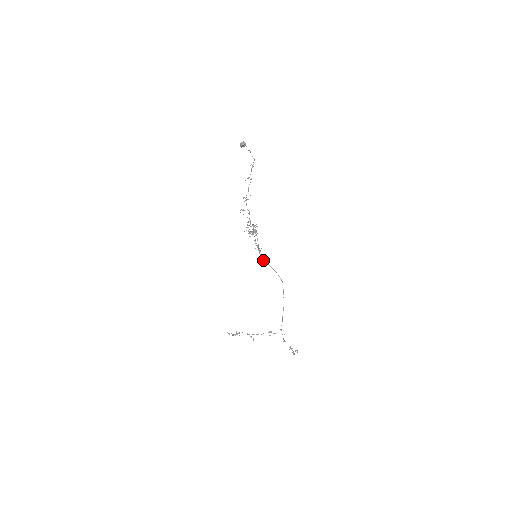
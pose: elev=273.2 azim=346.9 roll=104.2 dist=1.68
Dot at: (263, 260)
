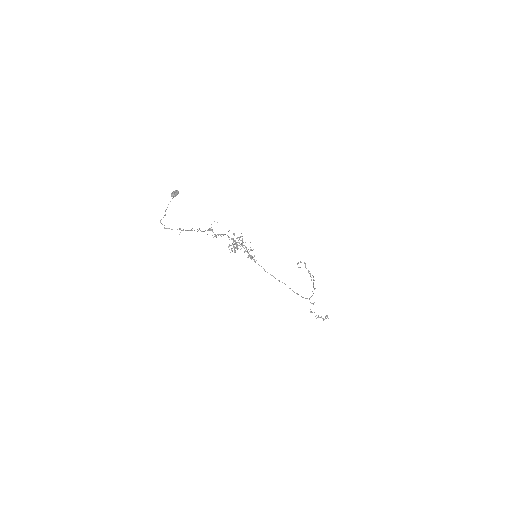
Dot at: (259, 265)
